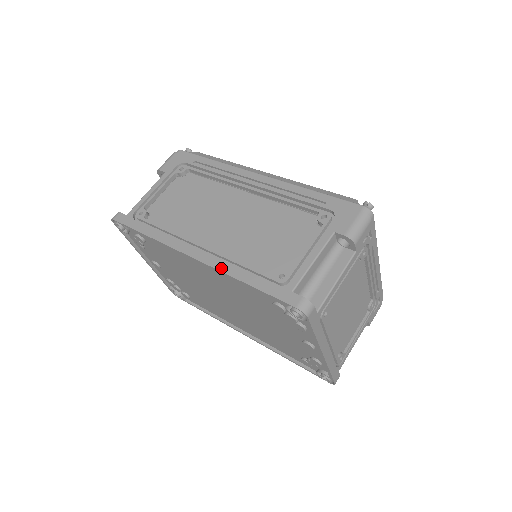
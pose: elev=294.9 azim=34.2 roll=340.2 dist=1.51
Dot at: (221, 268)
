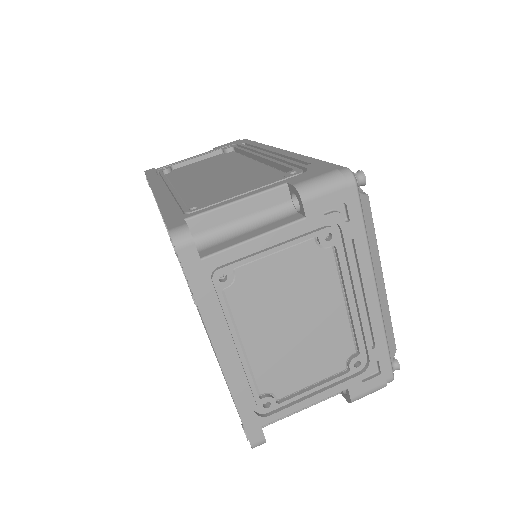
Dot at: (160, 199)
